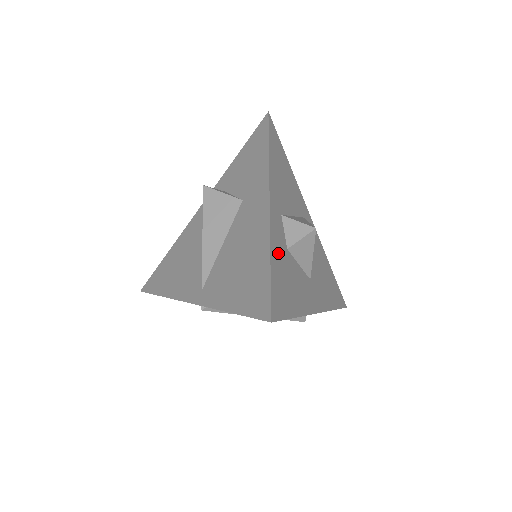
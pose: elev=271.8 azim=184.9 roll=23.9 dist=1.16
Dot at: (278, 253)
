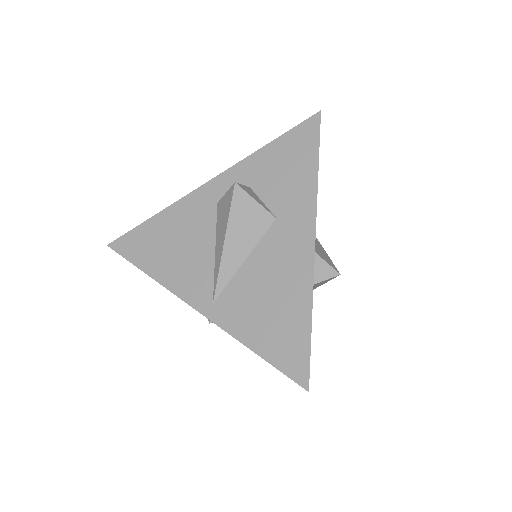
Dot at: occluded
